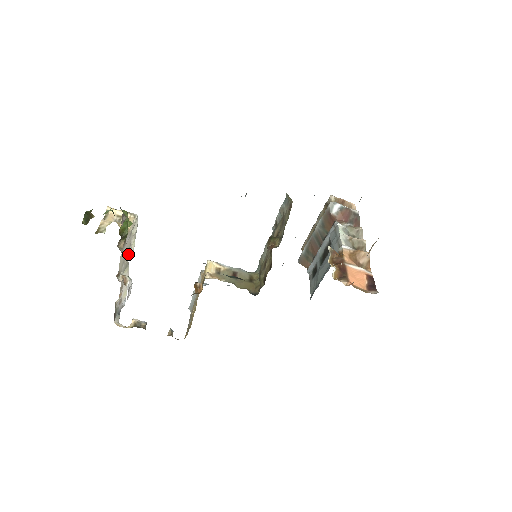
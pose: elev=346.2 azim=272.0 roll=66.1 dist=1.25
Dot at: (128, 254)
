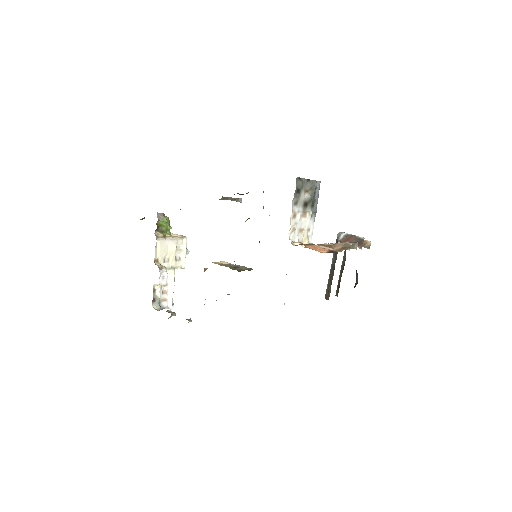
Dot at: (175, 263)
